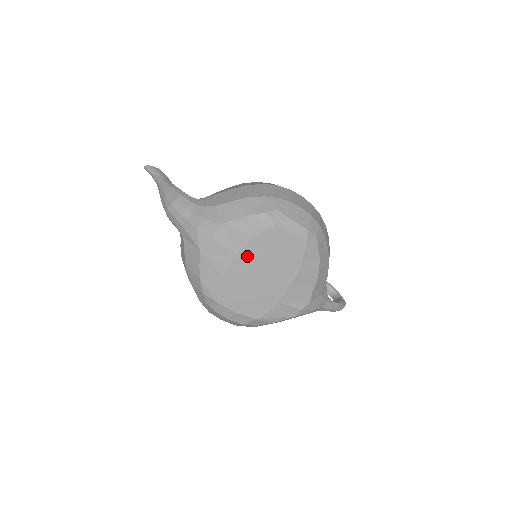
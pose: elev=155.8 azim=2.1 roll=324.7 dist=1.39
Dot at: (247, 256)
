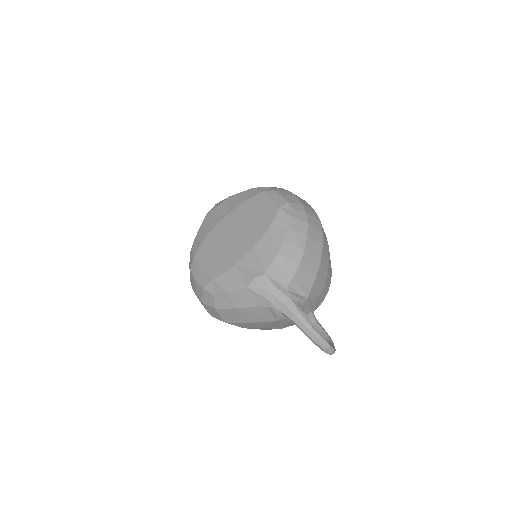
Dot at: (232, 217)
